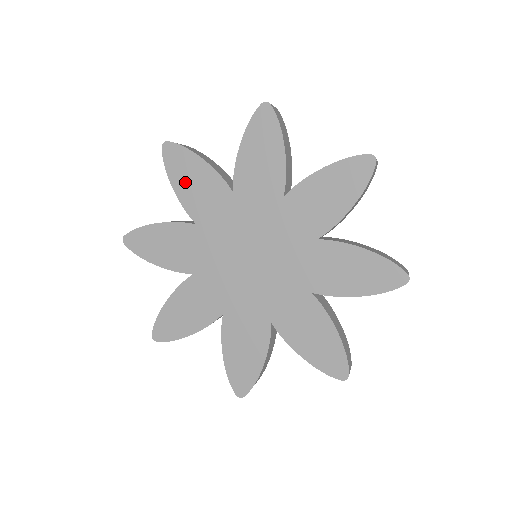
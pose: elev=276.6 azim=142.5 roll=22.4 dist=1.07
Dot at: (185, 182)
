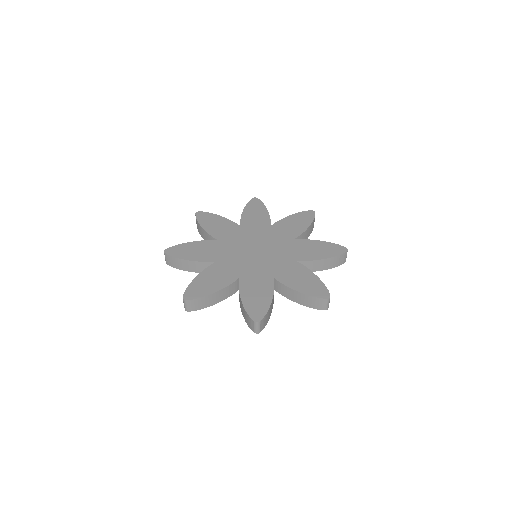
Dot at: (192, 254)
